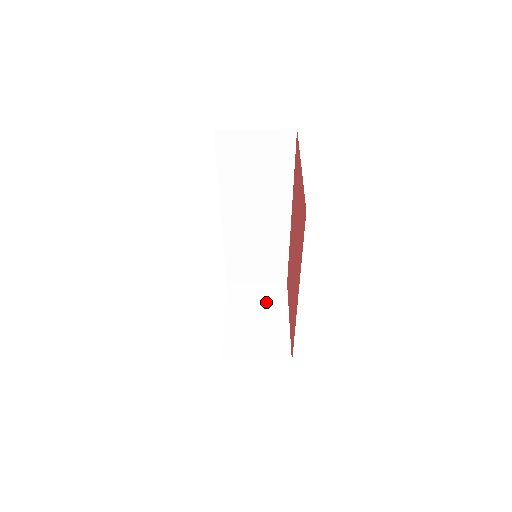
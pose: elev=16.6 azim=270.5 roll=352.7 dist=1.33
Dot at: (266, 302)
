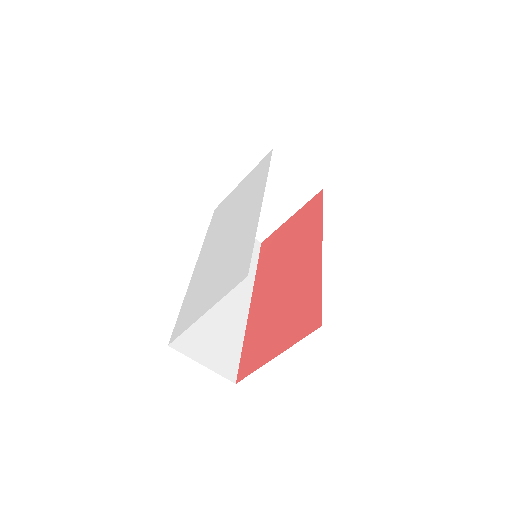
Dot at: occluded
